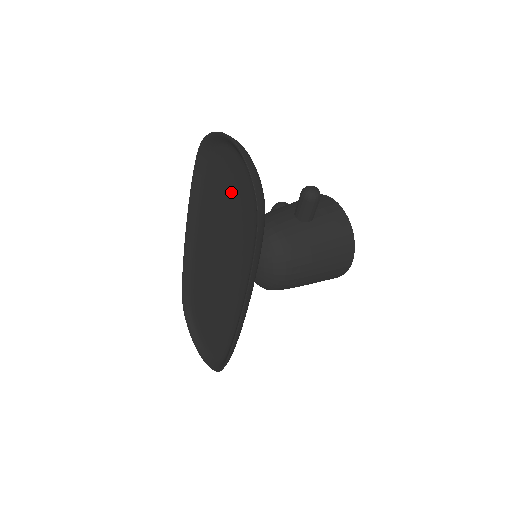
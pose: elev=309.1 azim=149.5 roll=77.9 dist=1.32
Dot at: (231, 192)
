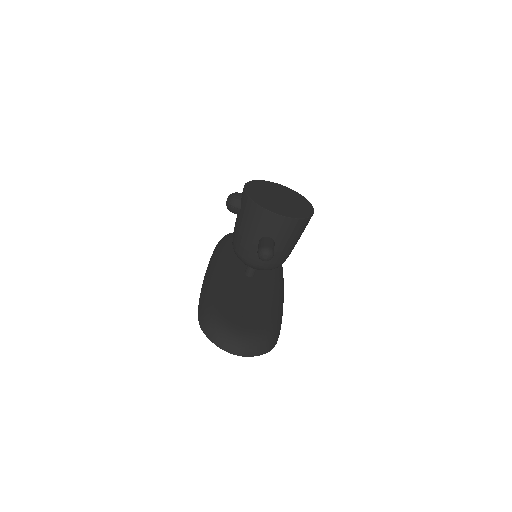
Dot at: occluded
